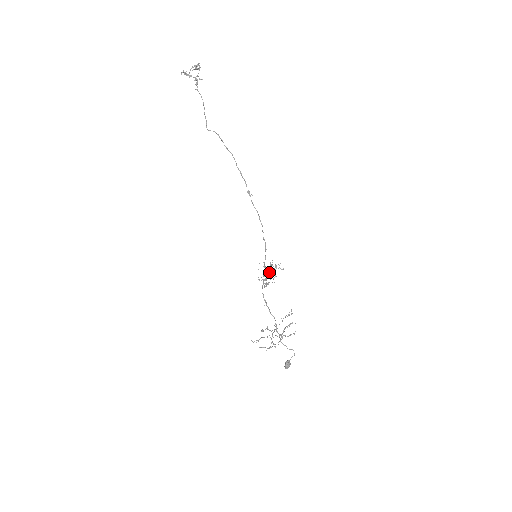
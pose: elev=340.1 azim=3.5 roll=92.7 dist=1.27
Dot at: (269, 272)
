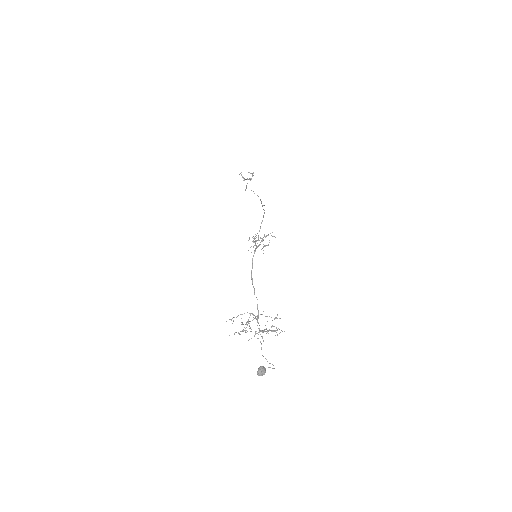
Dot at: (261, 238)
